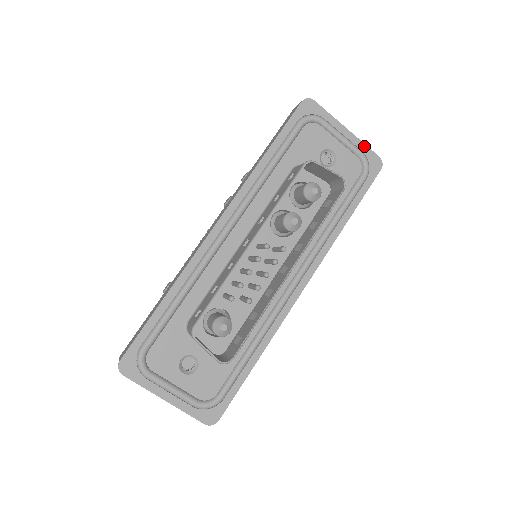
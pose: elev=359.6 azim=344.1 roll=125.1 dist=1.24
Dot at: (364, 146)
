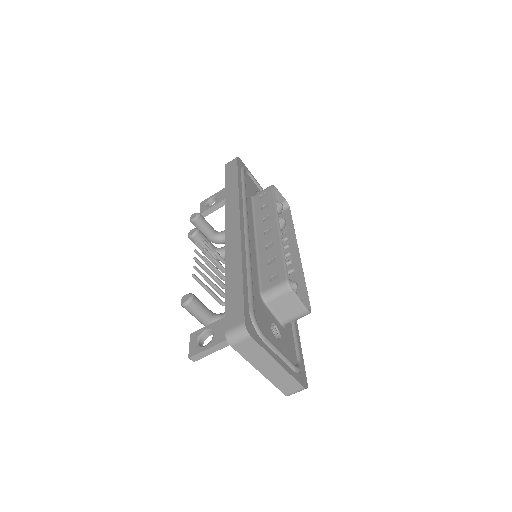
Dot at: occluded
